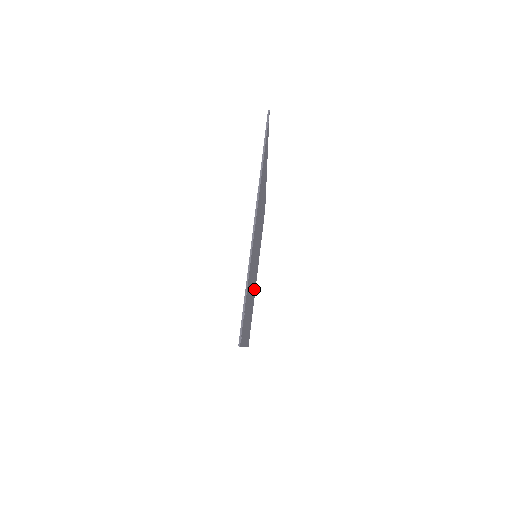
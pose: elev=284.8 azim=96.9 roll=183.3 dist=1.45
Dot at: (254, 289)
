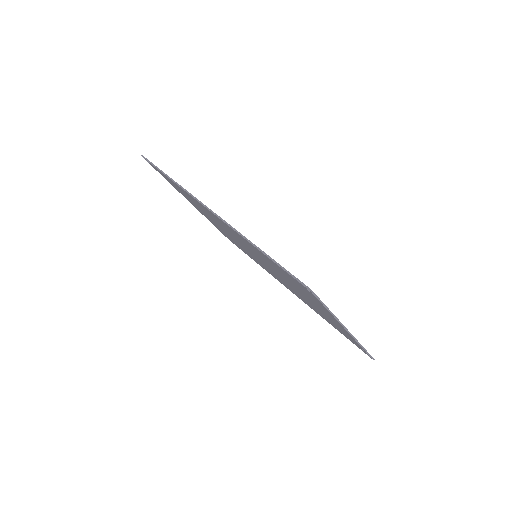
Dot at: occluded
